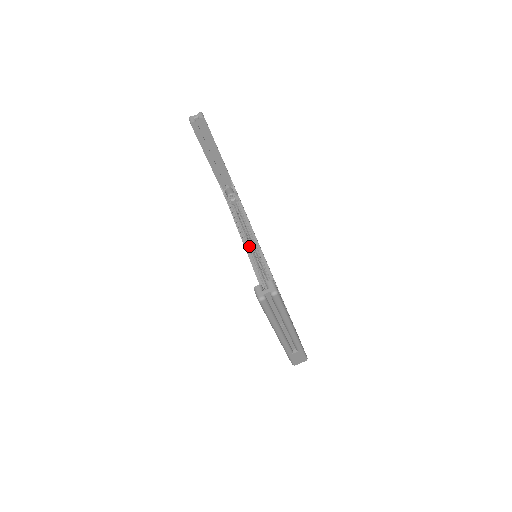
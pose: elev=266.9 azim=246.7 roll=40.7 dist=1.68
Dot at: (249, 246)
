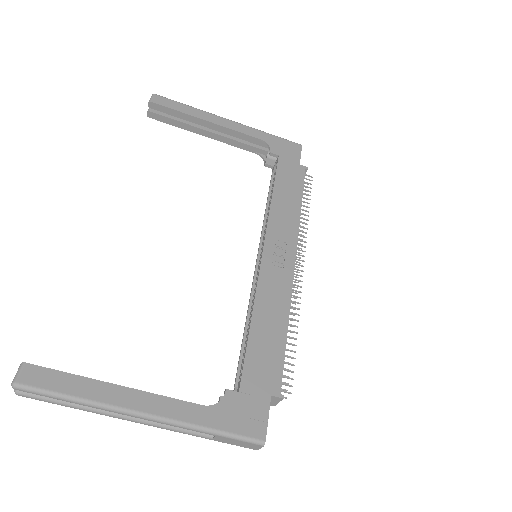
Dot at: occluded
